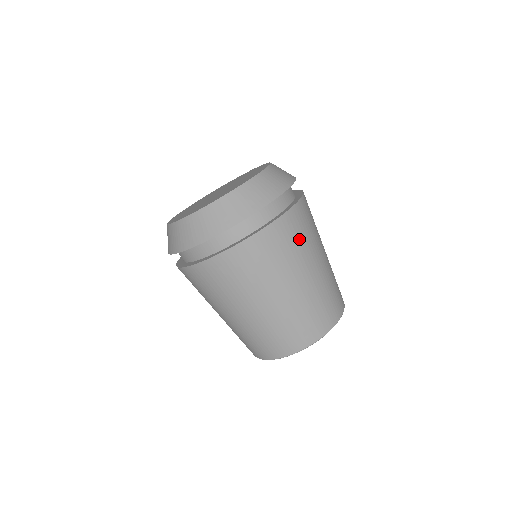
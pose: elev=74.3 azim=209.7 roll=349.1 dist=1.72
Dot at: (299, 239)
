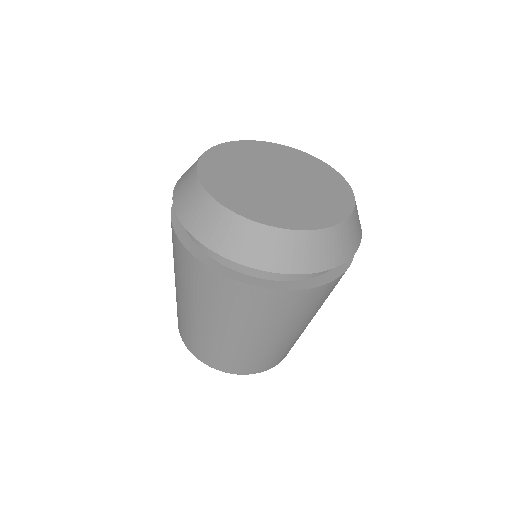
Dot at: (324, 299)
